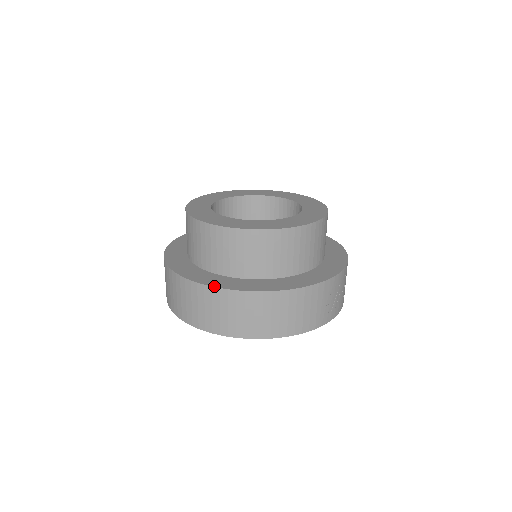
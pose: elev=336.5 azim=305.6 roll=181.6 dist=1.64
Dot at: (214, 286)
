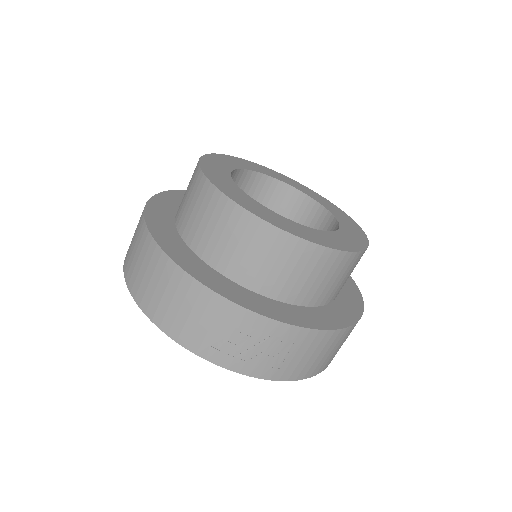
Dot at: (146, 216)
